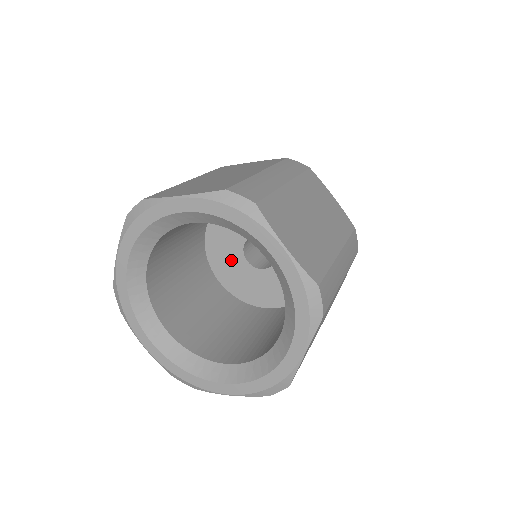
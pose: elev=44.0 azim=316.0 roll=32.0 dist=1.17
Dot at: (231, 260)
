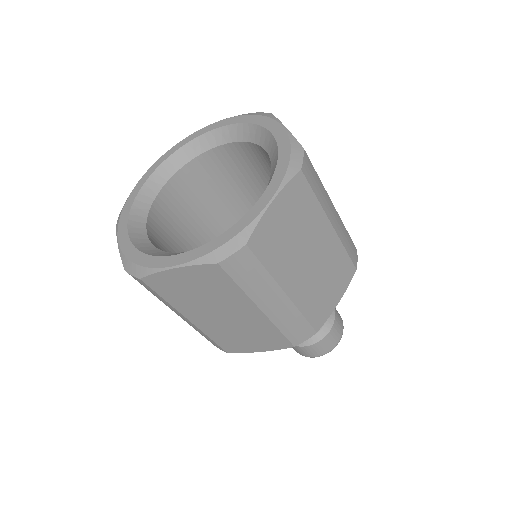
Dot at: occluded
